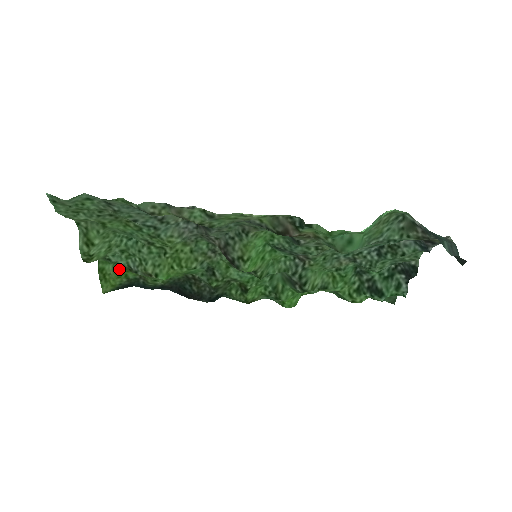
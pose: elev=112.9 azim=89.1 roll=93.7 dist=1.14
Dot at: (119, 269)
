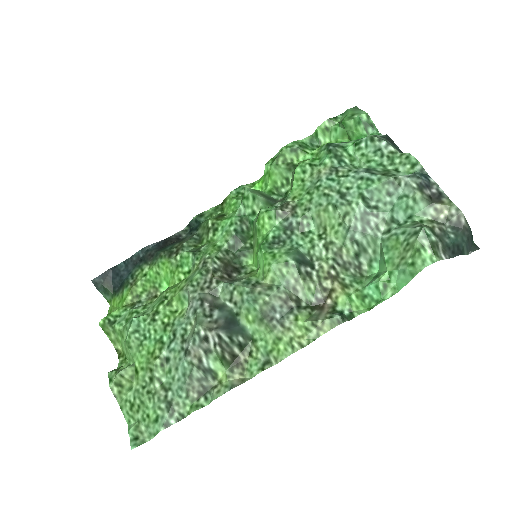
Dot at: (120, 308)
